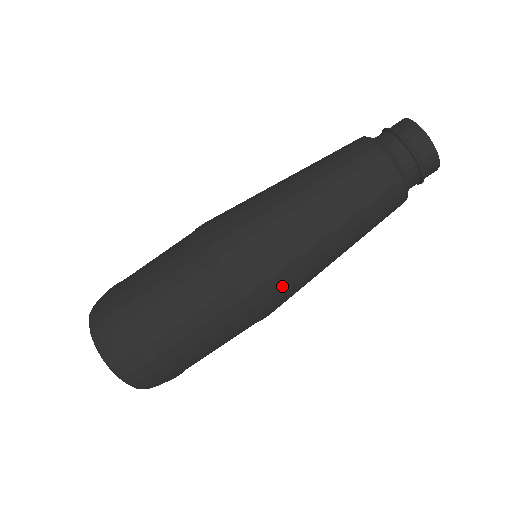
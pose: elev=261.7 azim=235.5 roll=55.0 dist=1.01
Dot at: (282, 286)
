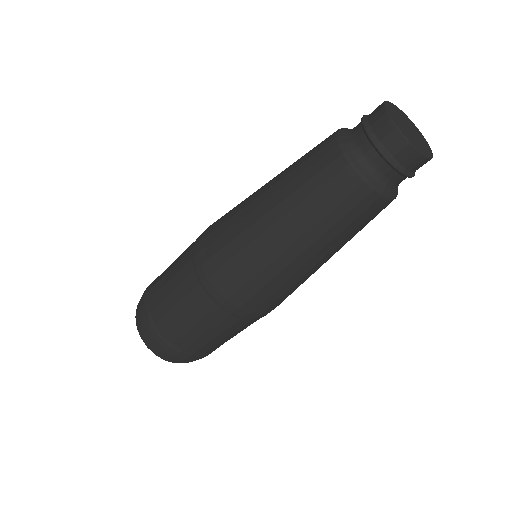
Dot at: (270, 296)
